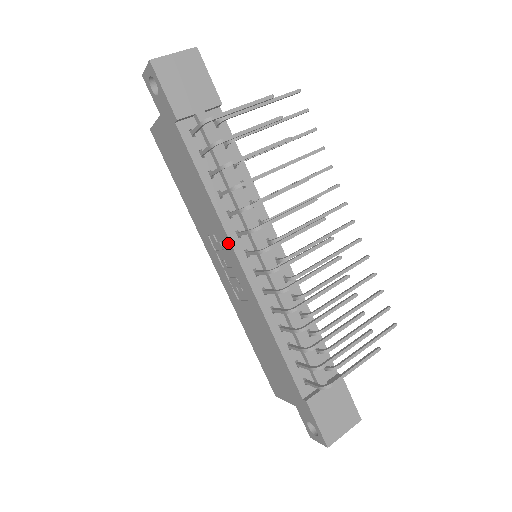
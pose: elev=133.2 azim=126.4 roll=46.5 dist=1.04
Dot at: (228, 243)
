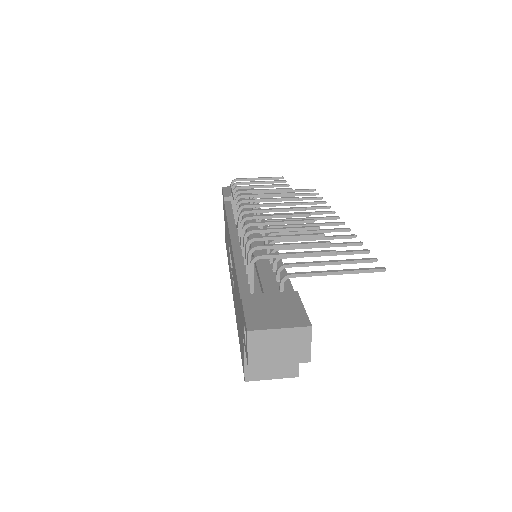
Dot at: occluded
